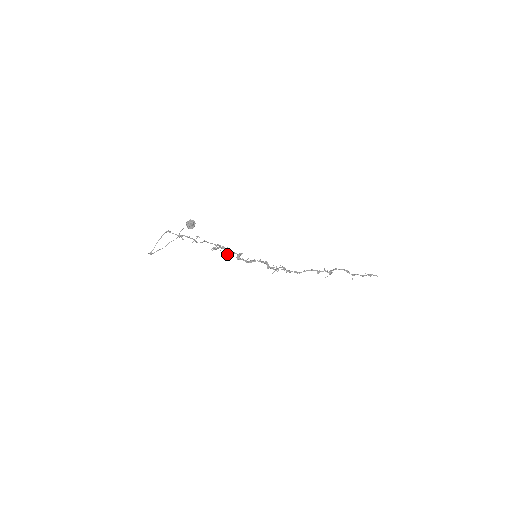
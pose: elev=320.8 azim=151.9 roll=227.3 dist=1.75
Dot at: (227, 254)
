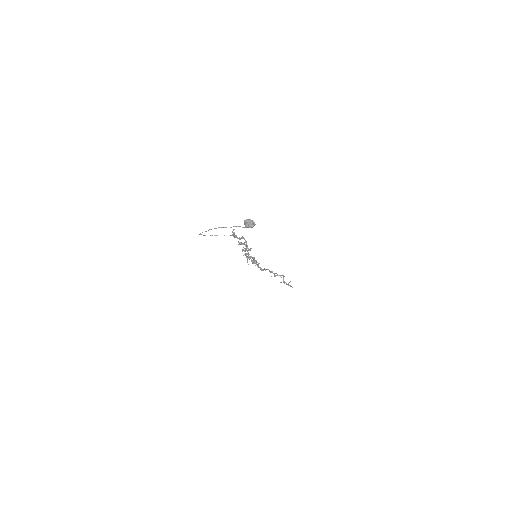
Dot at: (244, 251)
